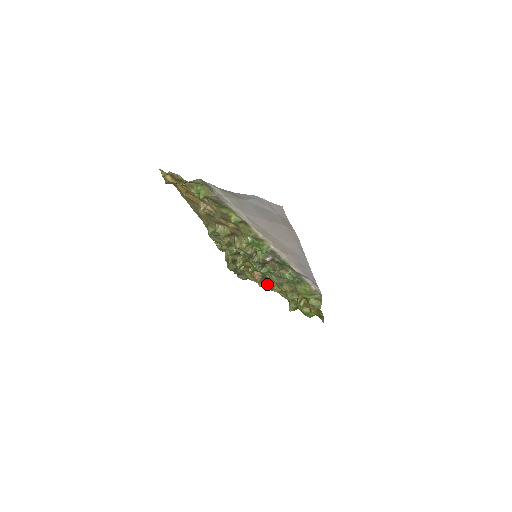
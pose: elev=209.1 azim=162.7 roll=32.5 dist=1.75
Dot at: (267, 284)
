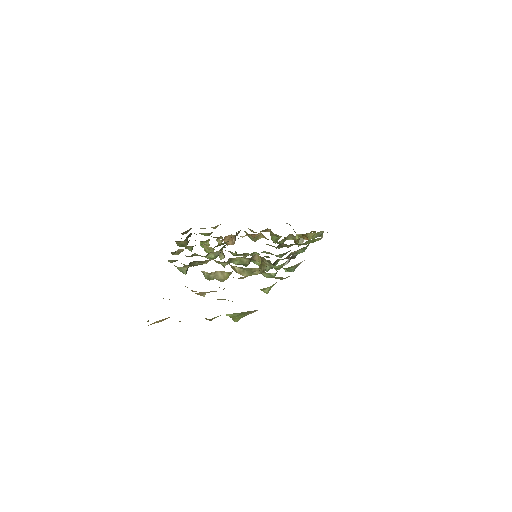
Dot at: occluded
